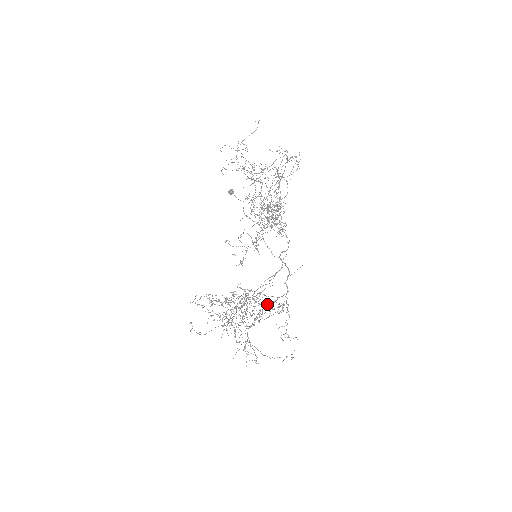
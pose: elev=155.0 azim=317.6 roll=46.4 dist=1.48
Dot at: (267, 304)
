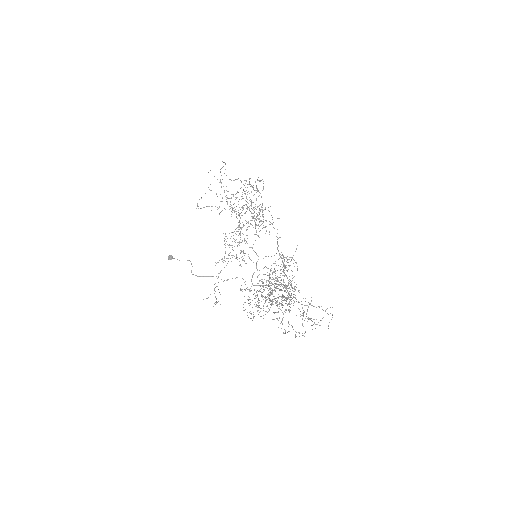
Dot at: (282, 294)
